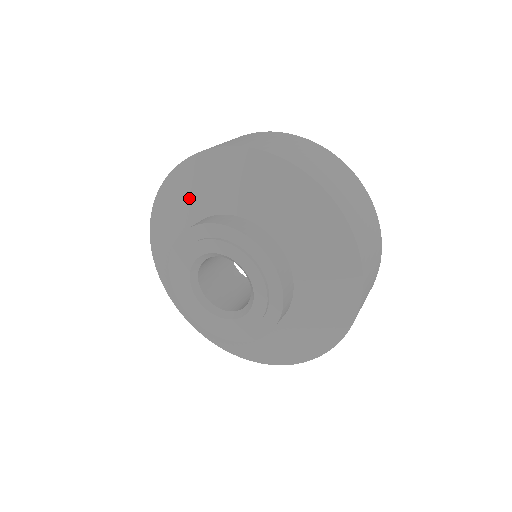
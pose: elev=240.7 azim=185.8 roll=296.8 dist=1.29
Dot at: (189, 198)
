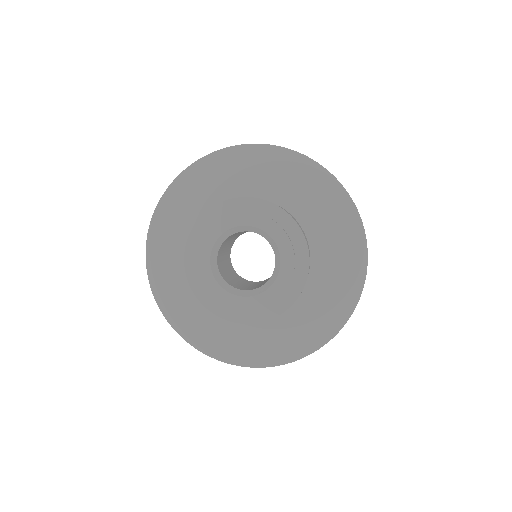
Dot at: (195, 198)
